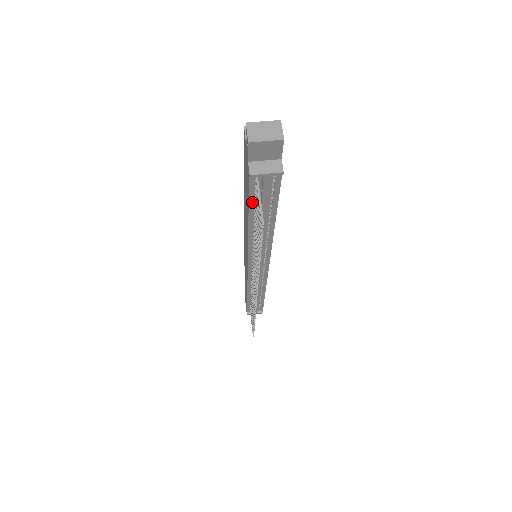
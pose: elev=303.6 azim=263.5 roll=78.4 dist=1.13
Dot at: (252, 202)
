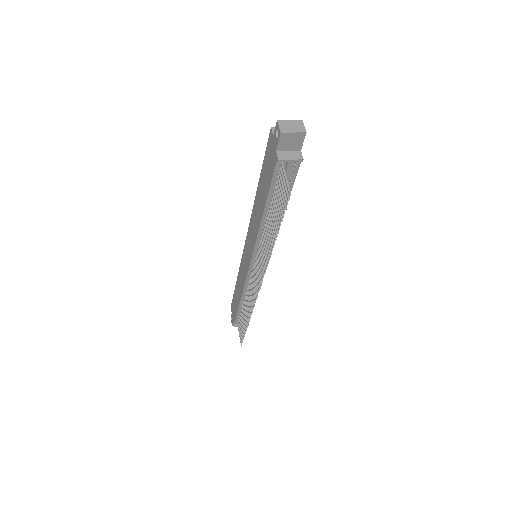
Dot at: (272, 189)
